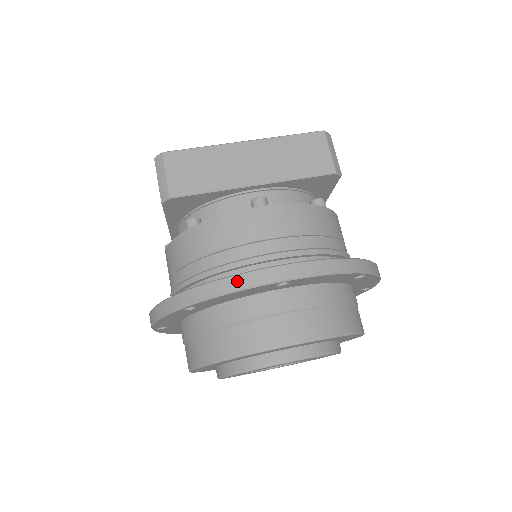
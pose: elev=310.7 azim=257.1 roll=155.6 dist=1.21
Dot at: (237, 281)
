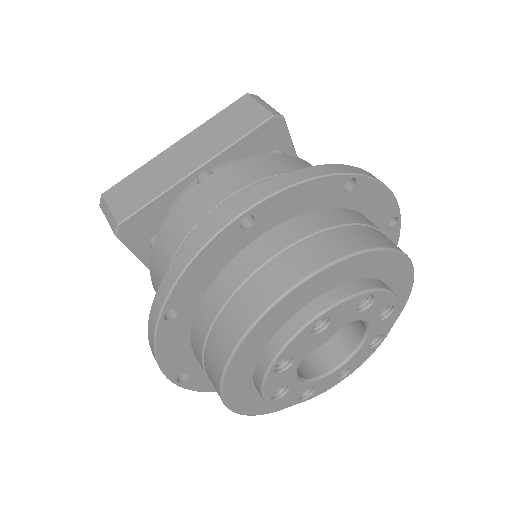
Dot at: (193, 244)
